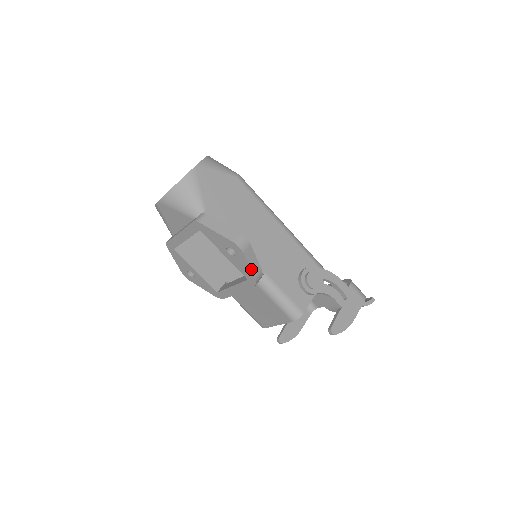
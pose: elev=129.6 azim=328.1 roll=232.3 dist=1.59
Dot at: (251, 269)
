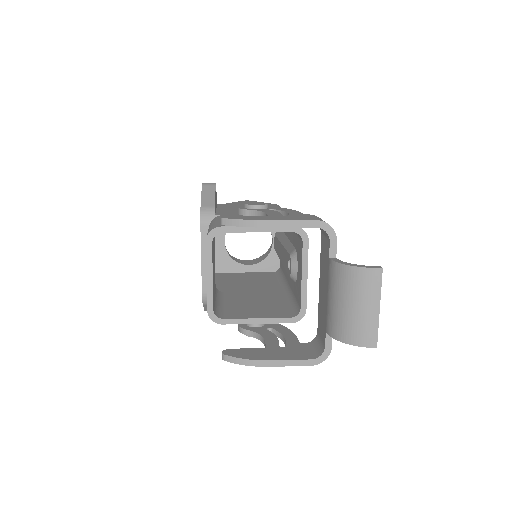
Dot at: (202, 199)
